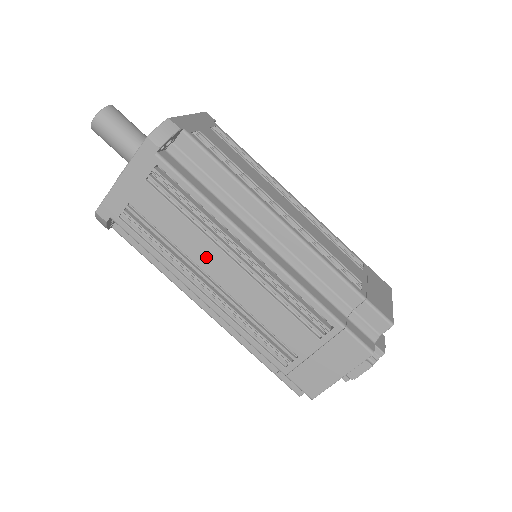
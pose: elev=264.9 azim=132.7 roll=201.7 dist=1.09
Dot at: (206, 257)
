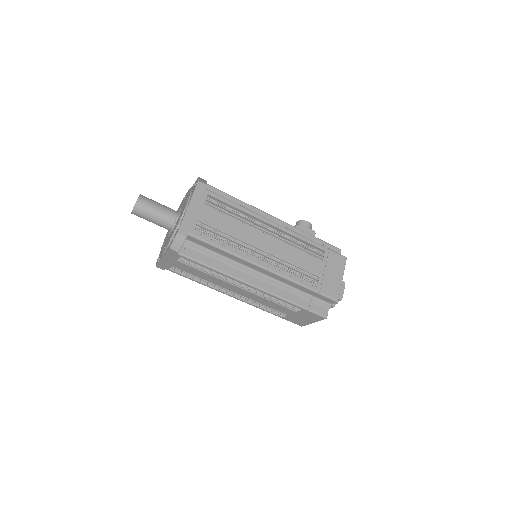
Dot at: (224, 285)
